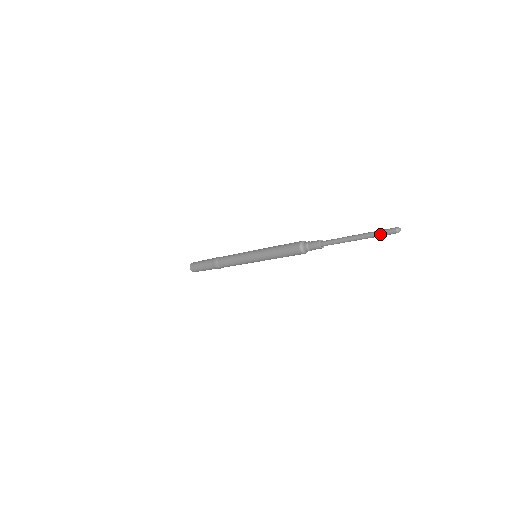
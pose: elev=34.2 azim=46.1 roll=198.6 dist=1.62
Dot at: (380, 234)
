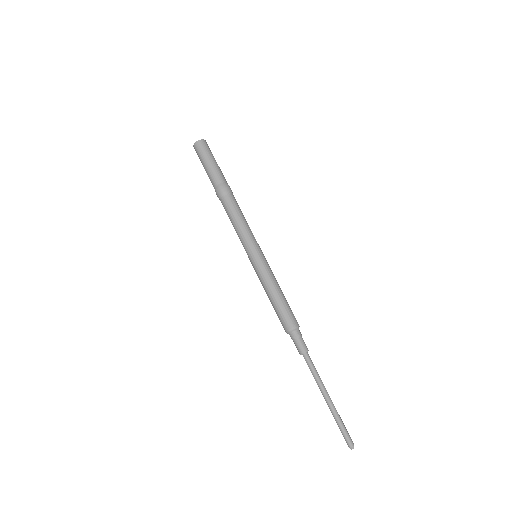
Dot at: occluded
